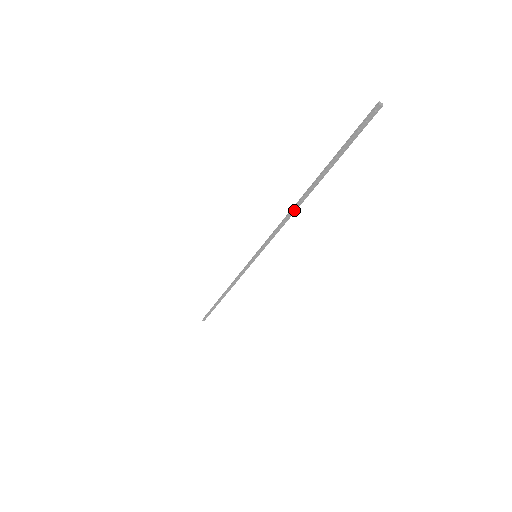
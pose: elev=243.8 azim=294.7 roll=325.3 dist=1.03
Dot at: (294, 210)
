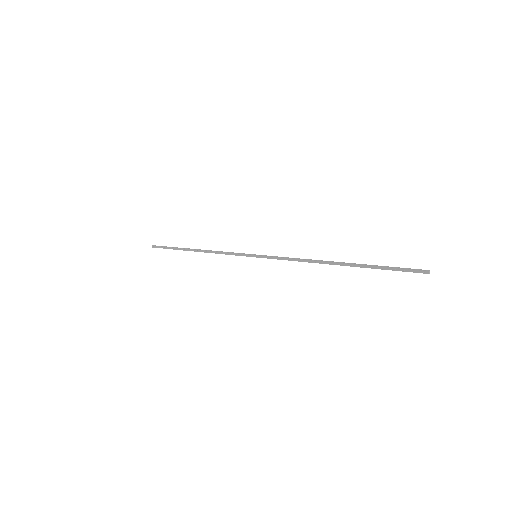
Dot at: (318, 262)
